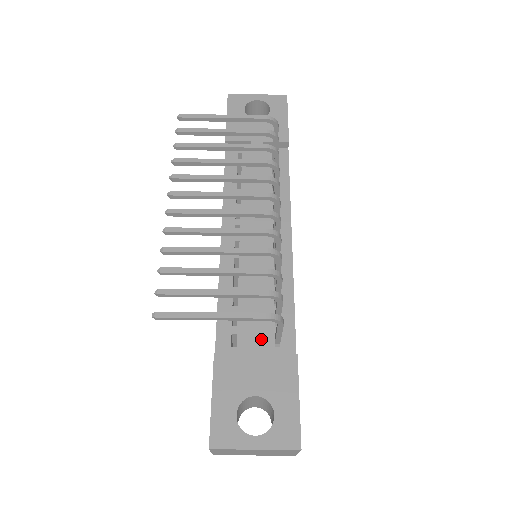
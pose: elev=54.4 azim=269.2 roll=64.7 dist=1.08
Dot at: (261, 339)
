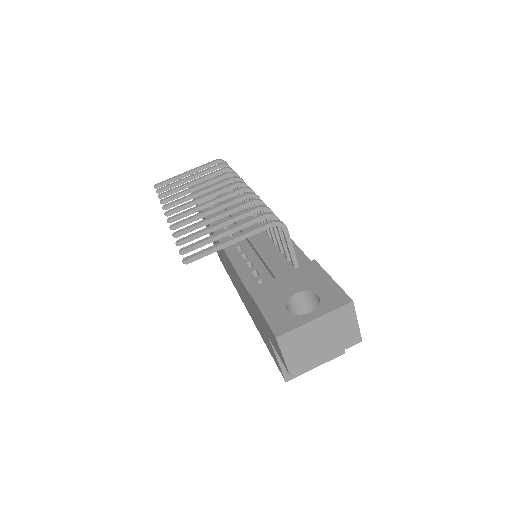
Dot at: (281, 266)
